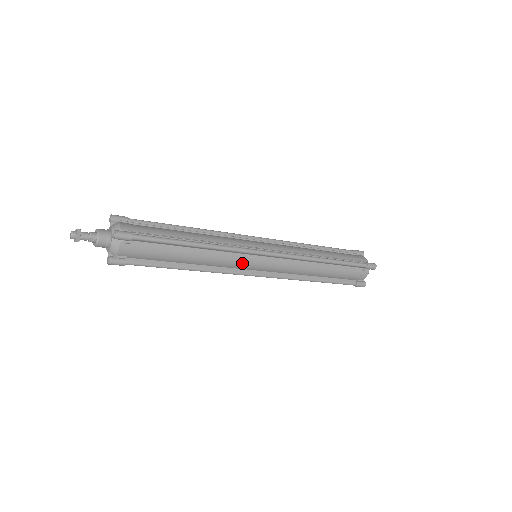
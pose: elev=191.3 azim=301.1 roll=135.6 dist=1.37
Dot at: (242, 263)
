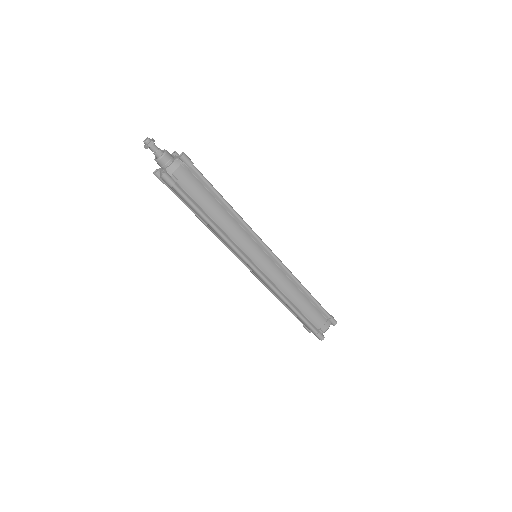
Dot at: (250, 247)
